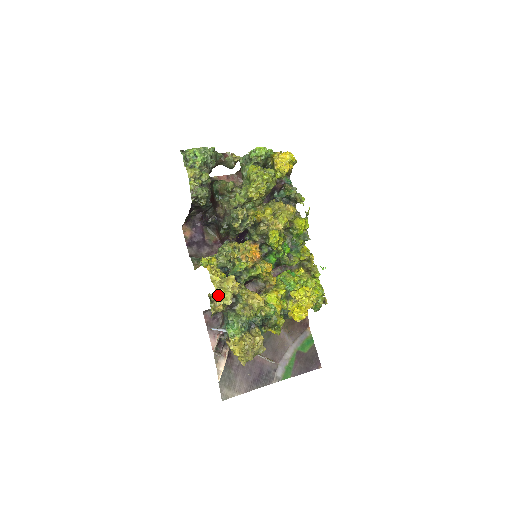
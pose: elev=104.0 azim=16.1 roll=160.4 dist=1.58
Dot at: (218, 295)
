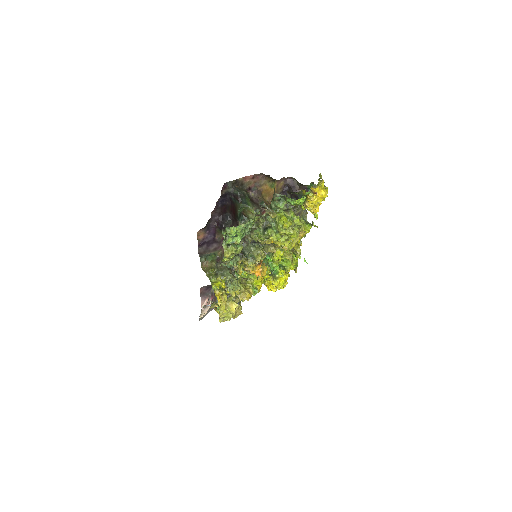
Dot at: (222, 317)
